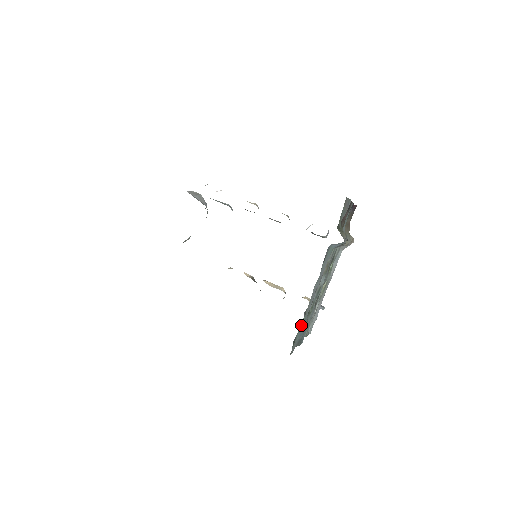
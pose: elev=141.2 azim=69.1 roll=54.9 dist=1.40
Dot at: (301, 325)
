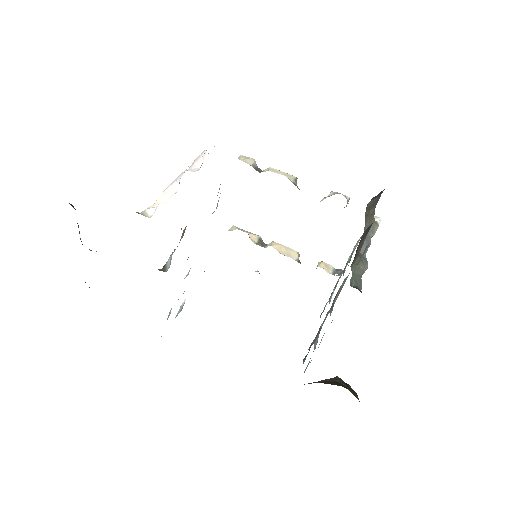
Dot at: occluded
